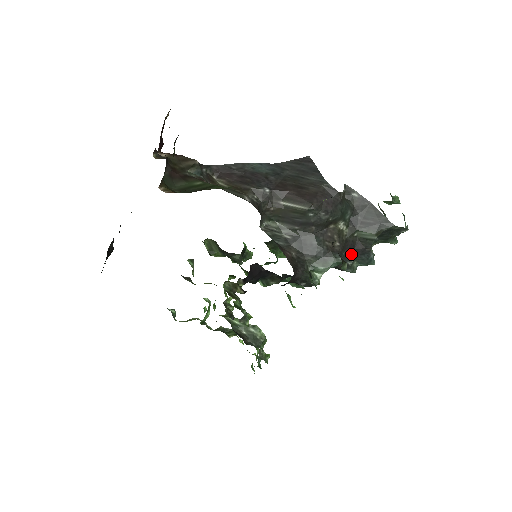
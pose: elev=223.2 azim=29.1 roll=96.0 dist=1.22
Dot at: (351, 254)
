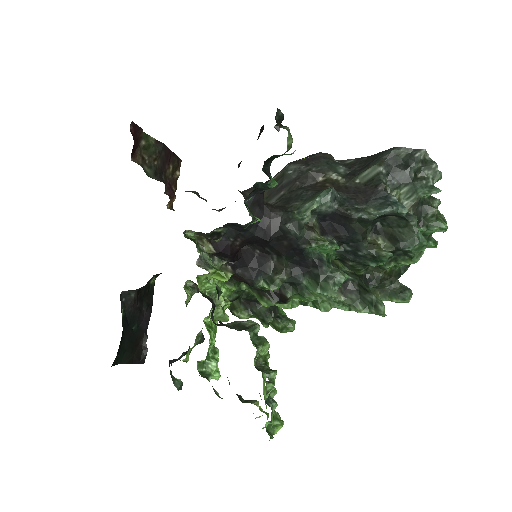
Dot at: (359, 200)
